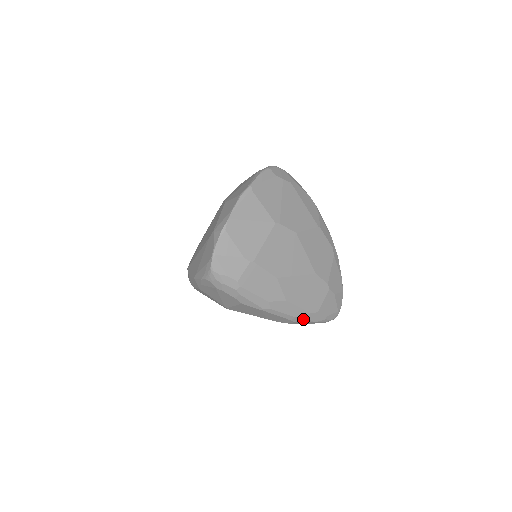
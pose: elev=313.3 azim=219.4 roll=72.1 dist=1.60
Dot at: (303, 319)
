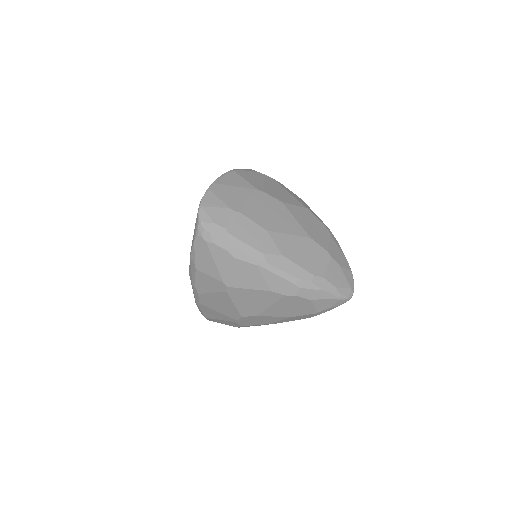
Dot at: (308, 284)
